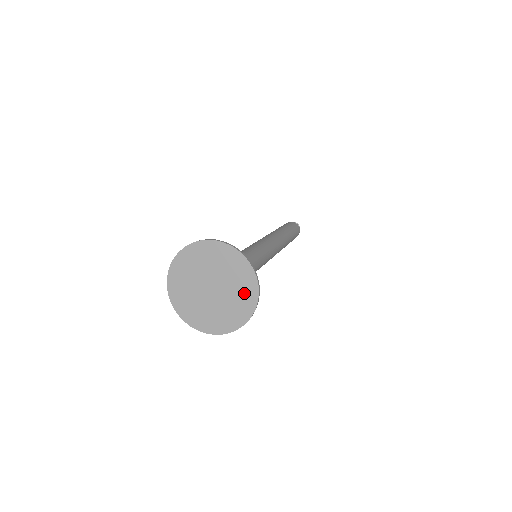
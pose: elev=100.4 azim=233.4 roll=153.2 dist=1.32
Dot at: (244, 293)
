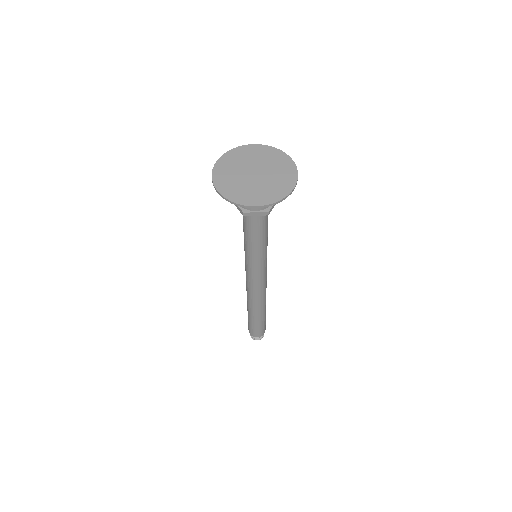
Dot at: (280, 162)
